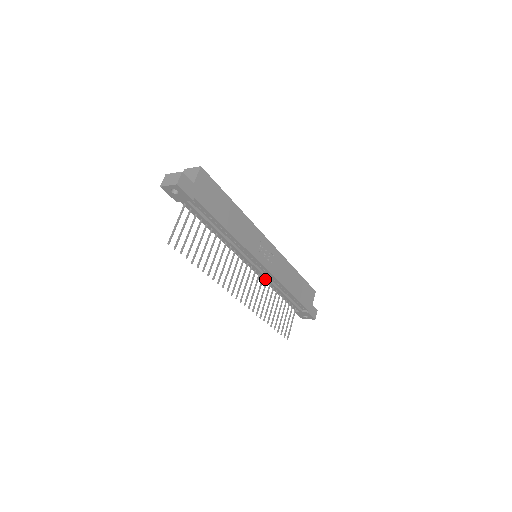
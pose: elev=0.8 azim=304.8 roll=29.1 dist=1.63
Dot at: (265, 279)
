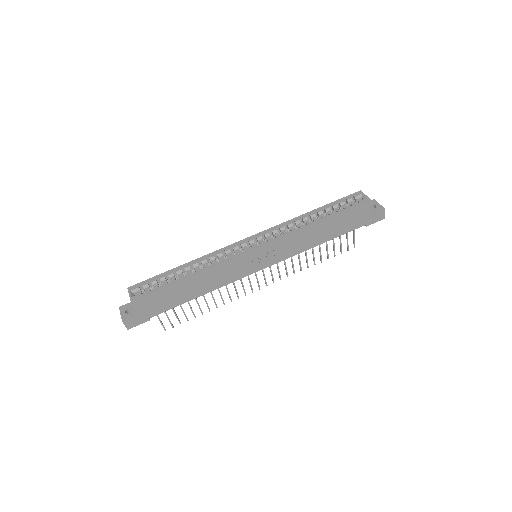
Dot at: occluded
